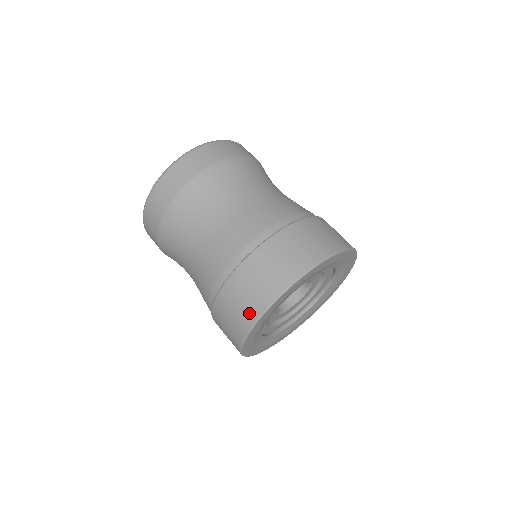
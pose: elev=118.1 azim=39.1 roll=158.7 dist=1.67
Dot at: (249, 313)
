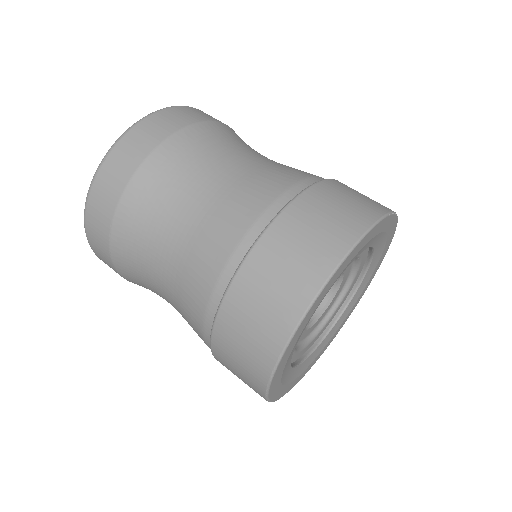
Dot at: (254, 377)
